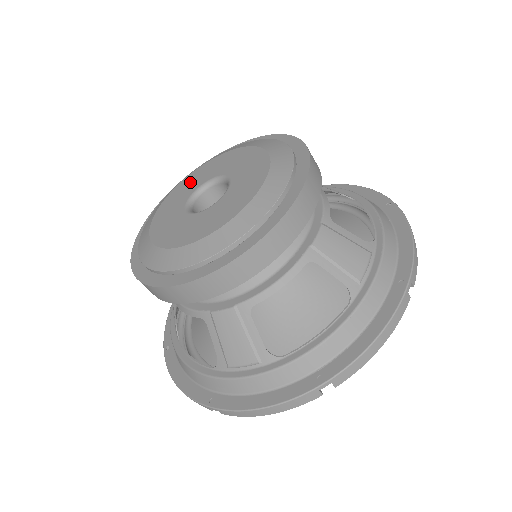
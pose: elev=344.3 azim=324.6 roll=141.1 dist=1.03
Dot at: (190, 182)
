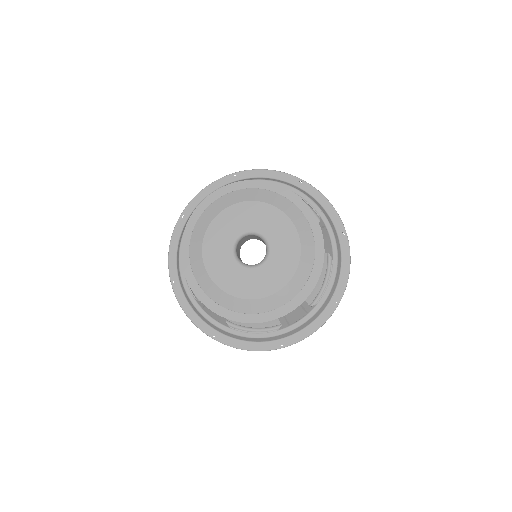
Dot at: (216, 241)
